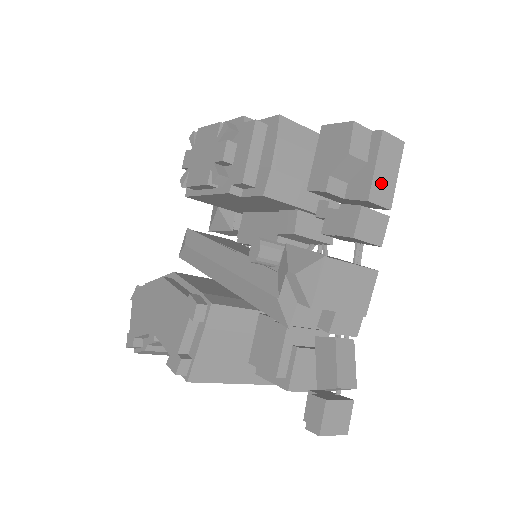
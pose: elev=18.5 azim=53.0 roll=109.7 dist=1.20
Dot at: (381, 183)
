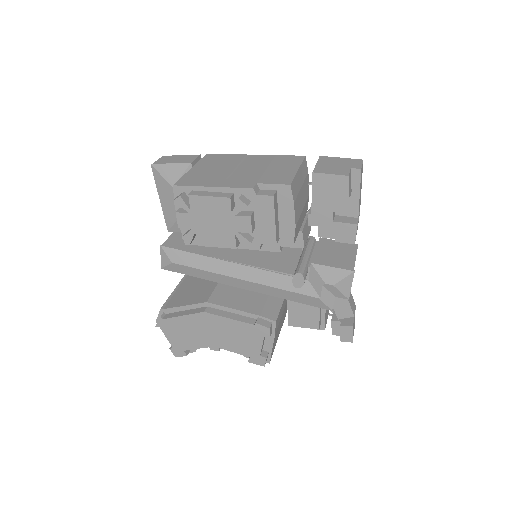
Dot at: occluded
